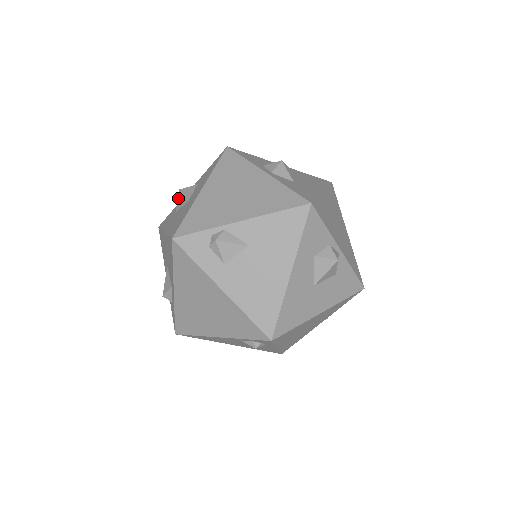
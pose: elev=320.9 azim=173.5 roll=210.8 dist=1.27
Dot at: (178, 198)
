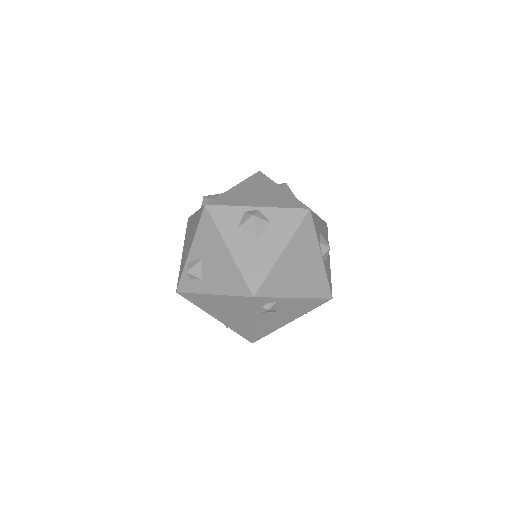
Dot at: occluded
